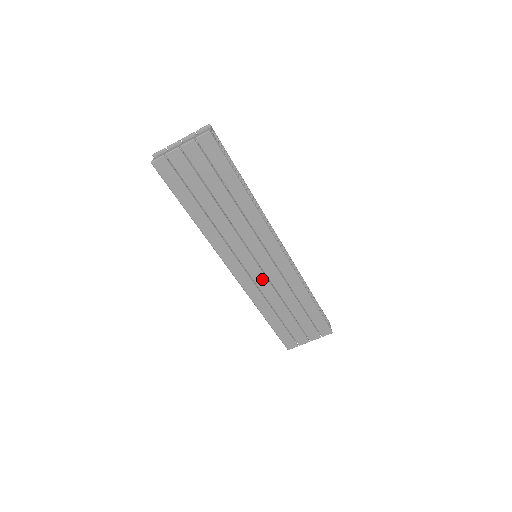
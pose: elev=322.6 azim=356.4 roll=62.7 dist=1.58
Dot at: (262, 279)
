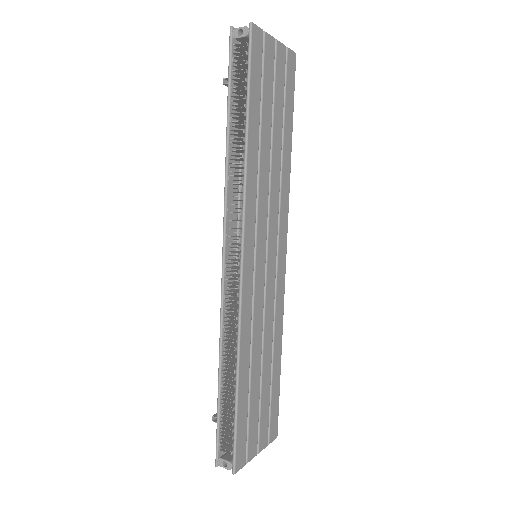
Dot at: (260, 294)
